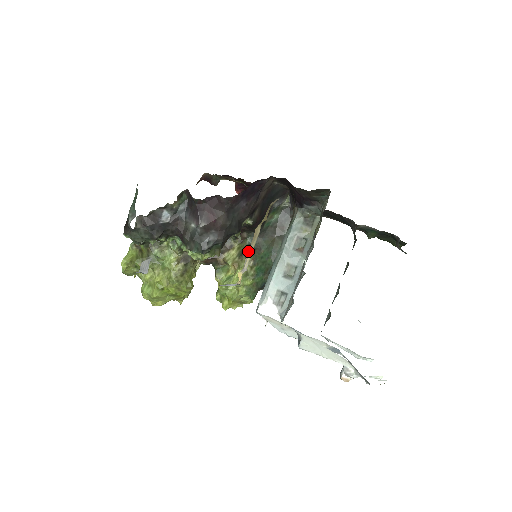
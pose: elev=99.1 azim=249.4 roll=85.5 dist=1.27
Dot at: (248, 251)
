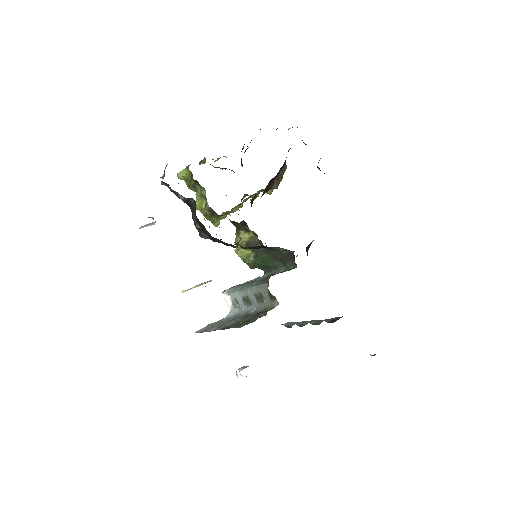
Dot at: occluded
